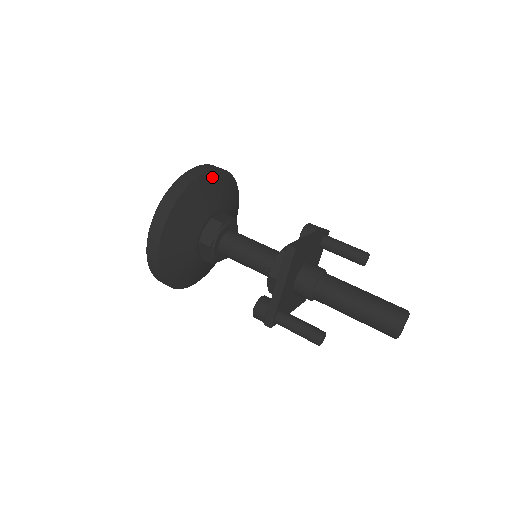
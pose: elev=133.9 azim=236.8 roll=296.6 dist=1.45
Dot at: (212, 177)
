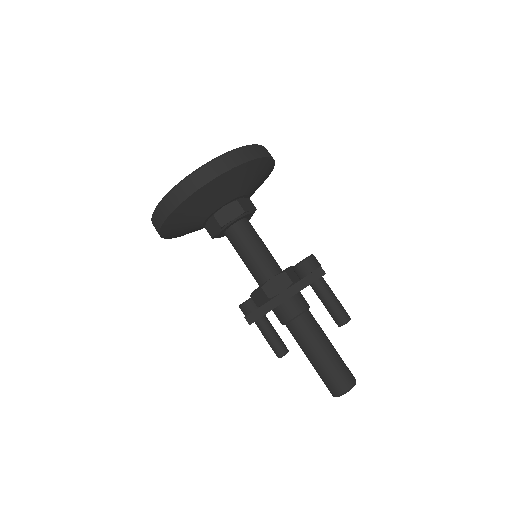
Dot at: (206, 190)
